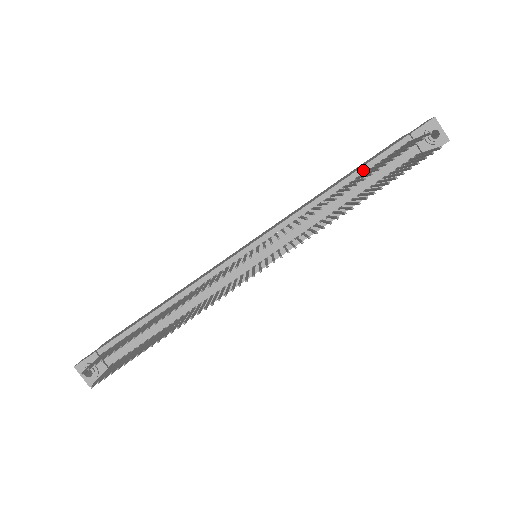
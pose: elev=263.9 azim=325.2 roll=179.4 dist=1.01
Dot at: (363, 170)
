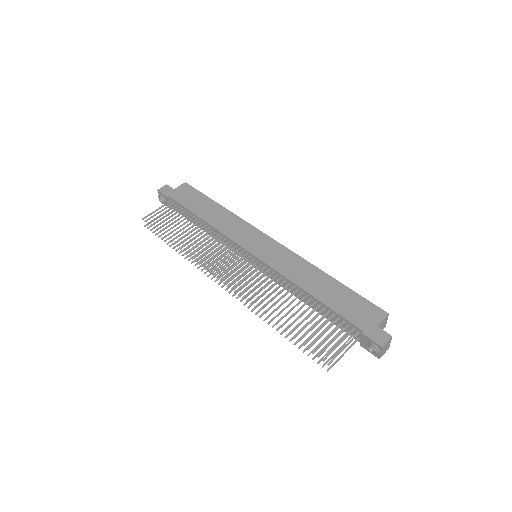
Dot at: (326, 307)
